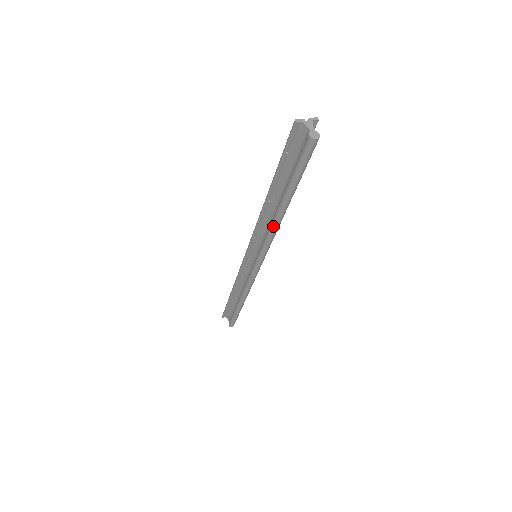
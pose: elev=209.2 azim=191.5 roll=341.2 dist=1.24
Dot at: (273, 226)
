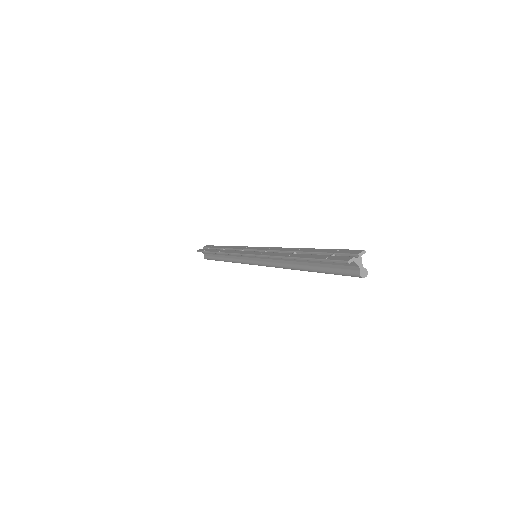
Dot at: occluded
